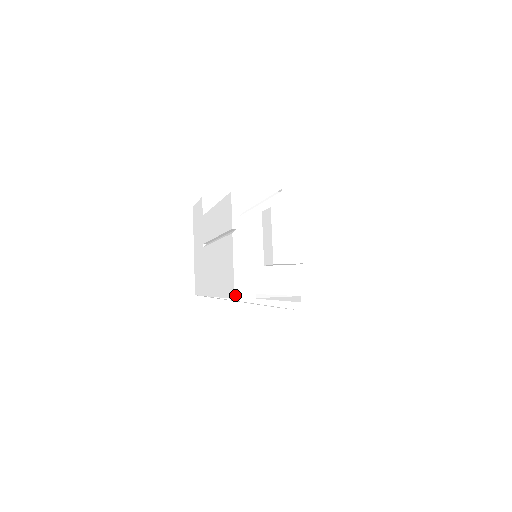
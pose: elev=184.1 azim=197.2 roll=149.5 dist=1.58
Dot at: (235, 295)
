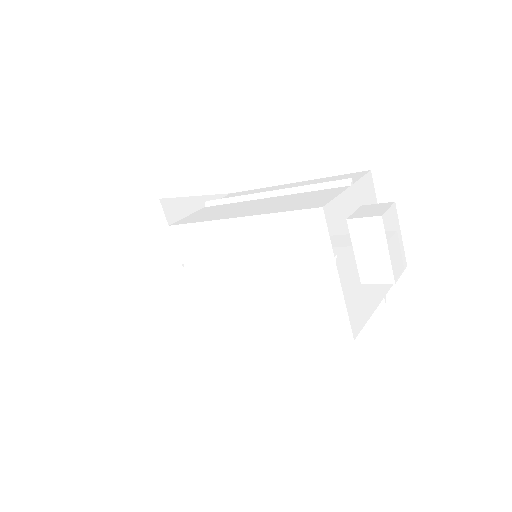
Dot at: (353, 336)
